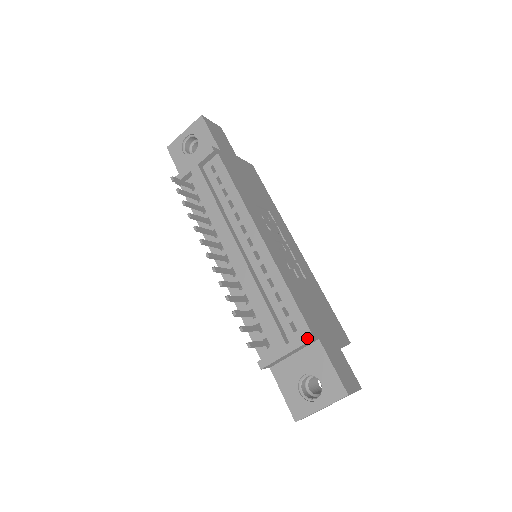
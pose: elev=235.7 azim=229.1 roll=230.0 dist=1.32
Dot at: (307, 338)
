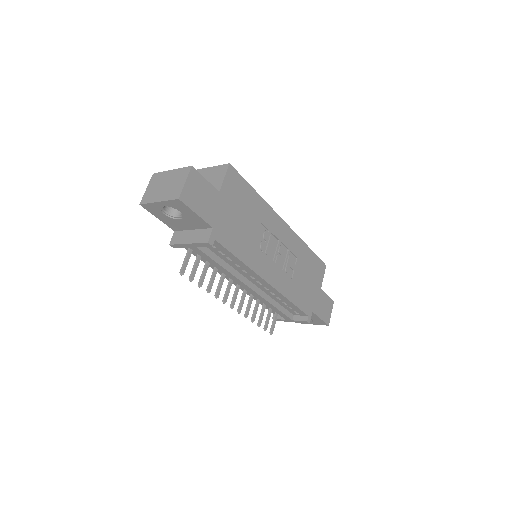
Dot at: occluded
